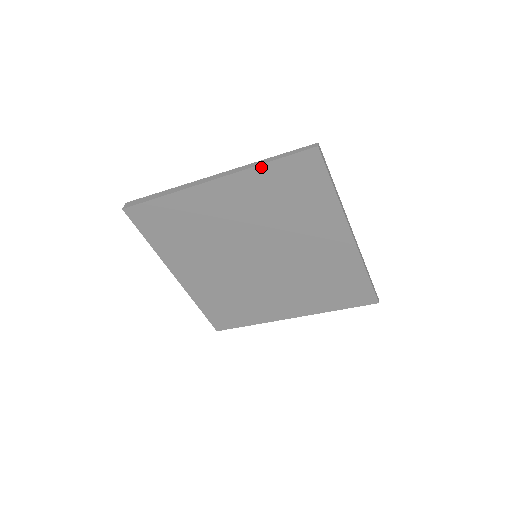
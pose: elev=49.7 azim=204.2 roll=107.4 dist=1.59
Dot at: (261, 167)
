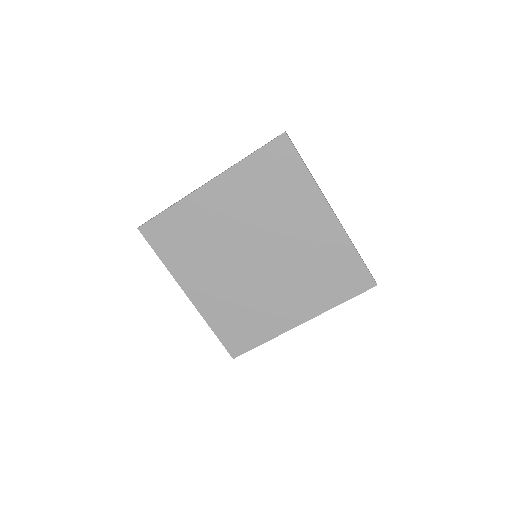
Dot at: (245, 161)
